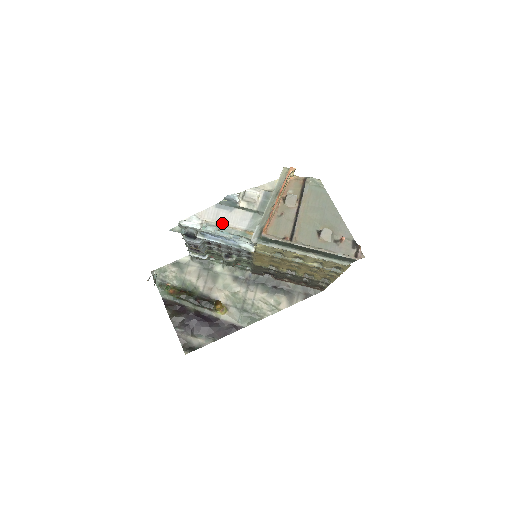
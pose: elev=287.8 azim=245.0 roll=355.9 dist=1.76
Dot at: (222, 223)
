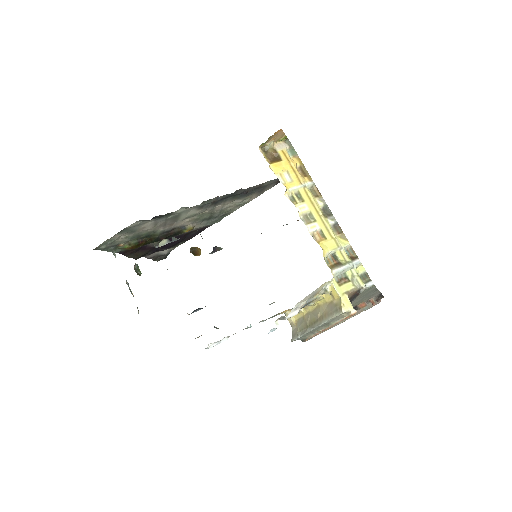
Dot at: occluded
